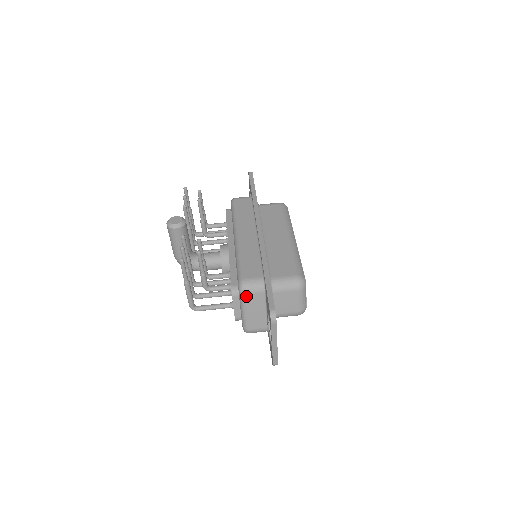
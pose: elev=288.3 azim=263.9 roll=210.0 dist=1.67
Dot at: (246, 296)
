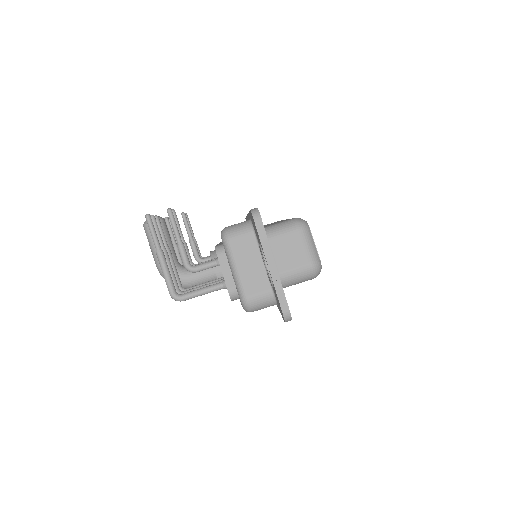
Dot at: (231, 242)
